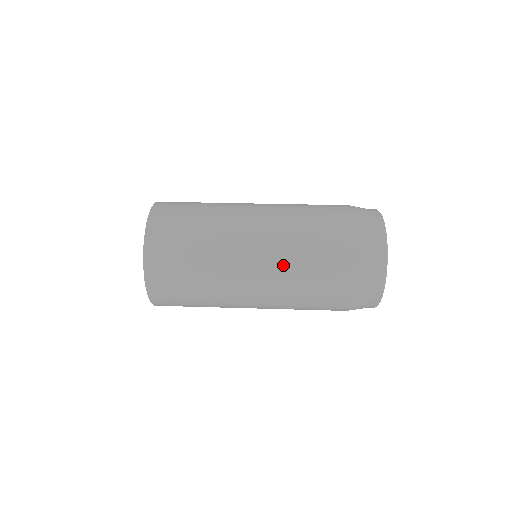
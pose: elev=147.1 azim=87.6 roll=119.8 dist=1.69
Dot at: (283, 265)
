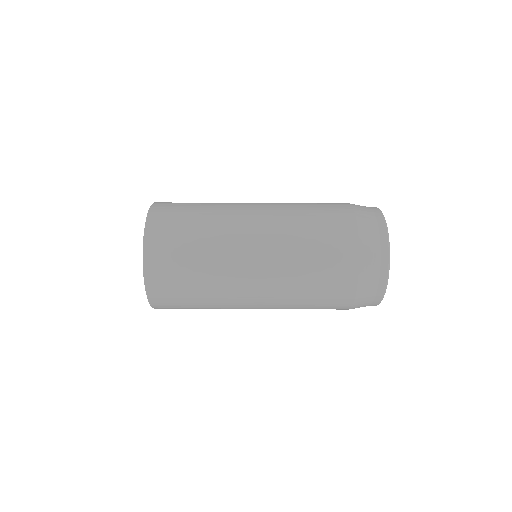
Dot at: (285, 284)
